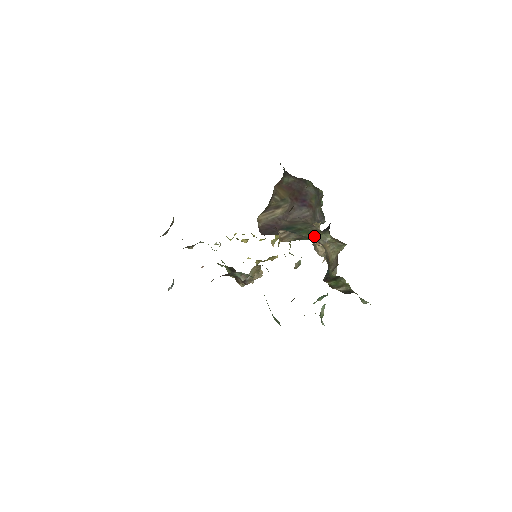
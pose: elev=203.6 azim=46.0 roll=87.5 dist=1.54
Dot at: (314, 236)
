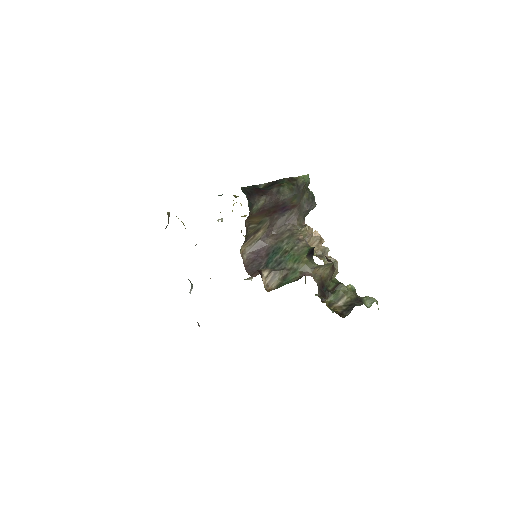
Dot at: (300, 265)
